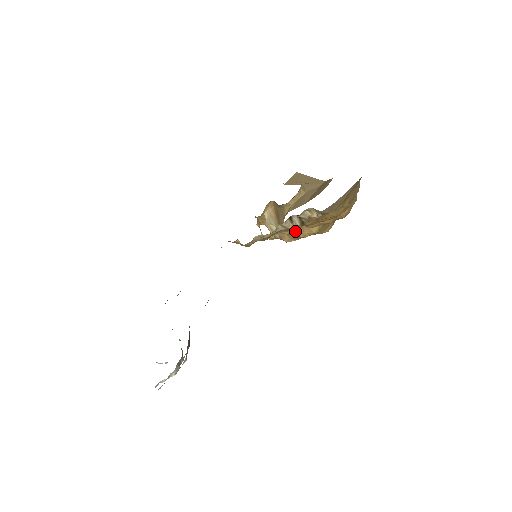
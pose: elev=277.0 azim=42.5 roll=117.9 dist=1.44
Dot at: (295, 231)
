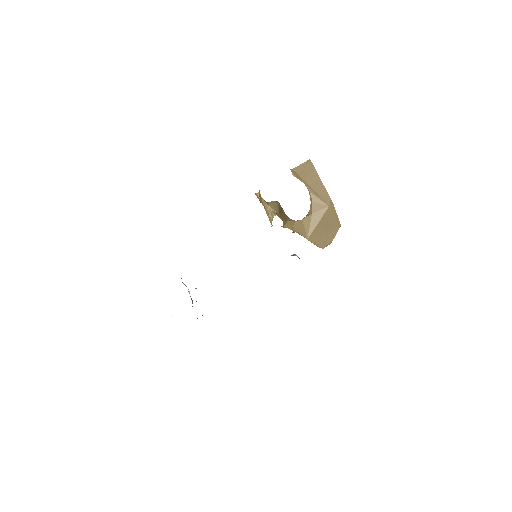
Dot at: (293, 232)
